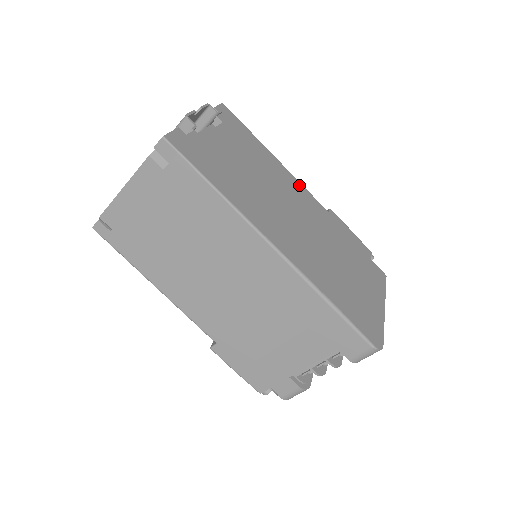
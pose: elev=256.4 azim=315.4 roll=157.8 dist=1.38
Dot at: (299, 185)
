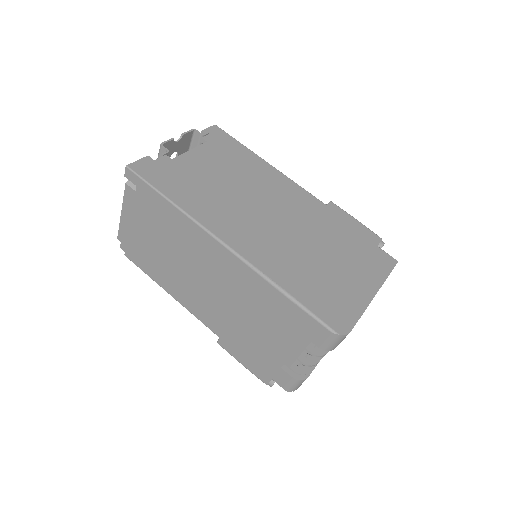
Dot at: (290, 184)
